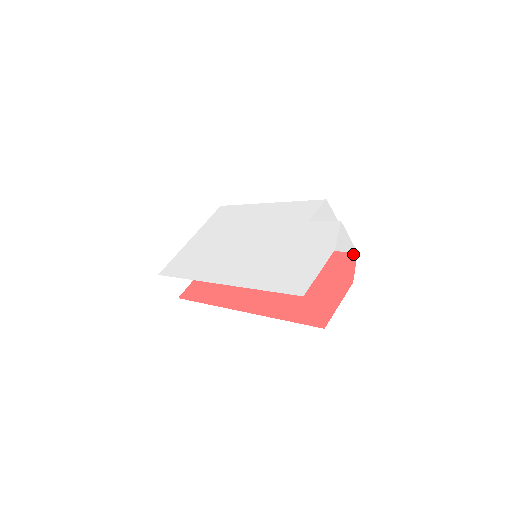
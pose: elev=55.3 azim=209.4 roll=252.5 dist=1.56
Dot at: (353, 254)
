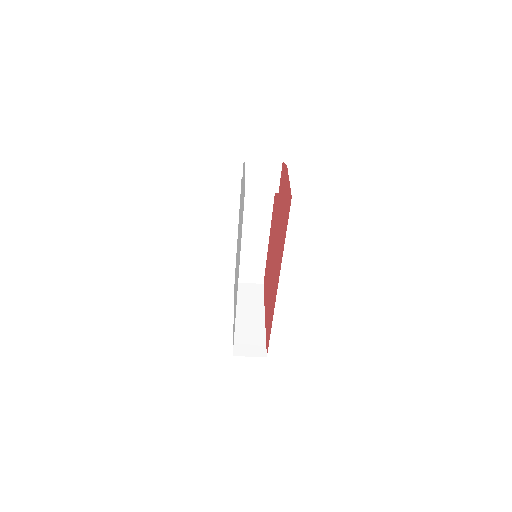
Dot at: (282, 166)
